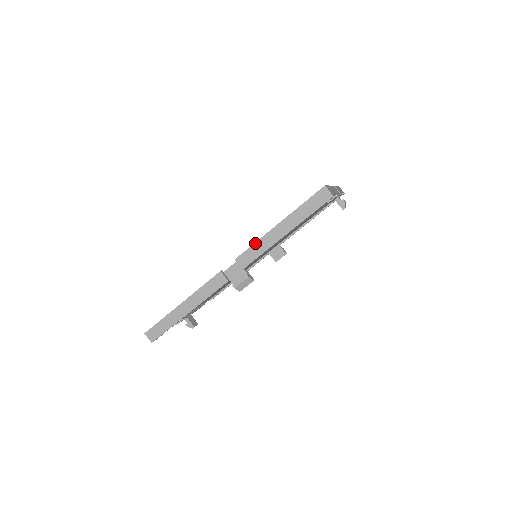
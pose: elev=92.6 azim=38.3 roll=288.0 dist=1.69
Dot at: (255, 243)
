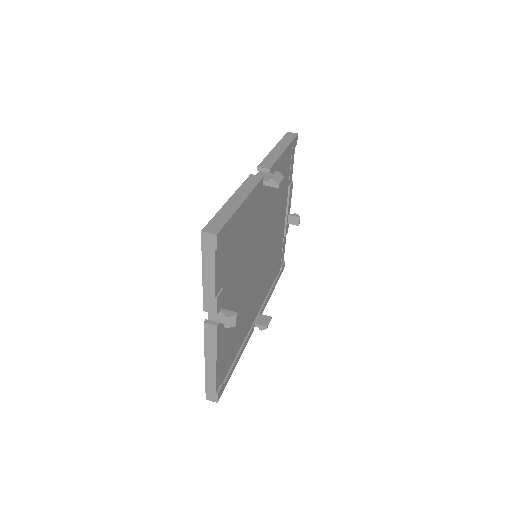
Dot at: (266, 157)
